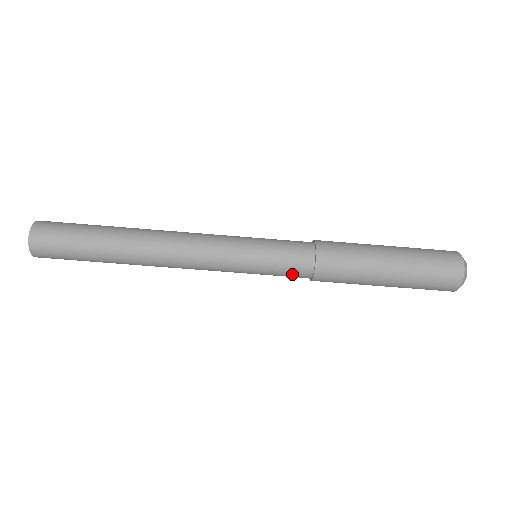
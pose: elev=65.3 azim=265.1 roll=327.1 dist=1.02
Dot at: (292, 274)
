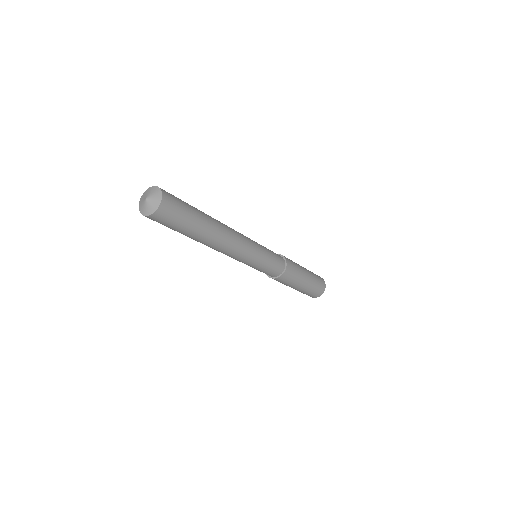
Dot at: (267, 274)
